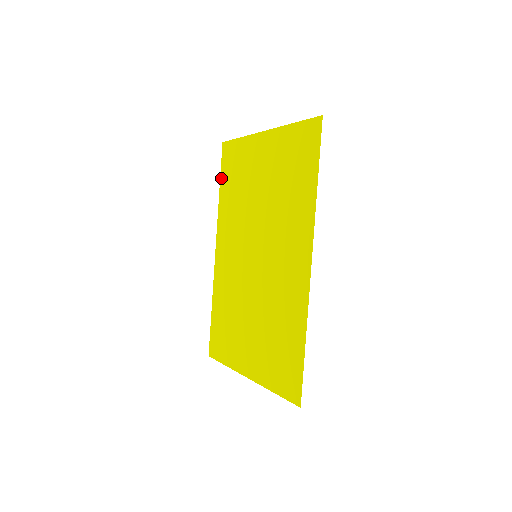
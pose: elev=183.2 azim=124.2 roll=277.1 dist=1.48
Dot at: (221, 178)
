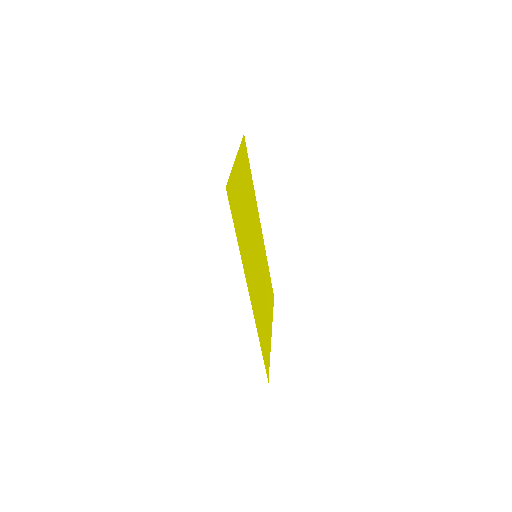
Dot at: (249, 166)
